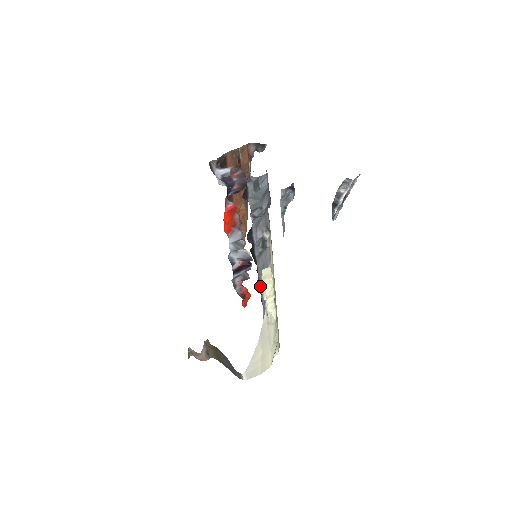
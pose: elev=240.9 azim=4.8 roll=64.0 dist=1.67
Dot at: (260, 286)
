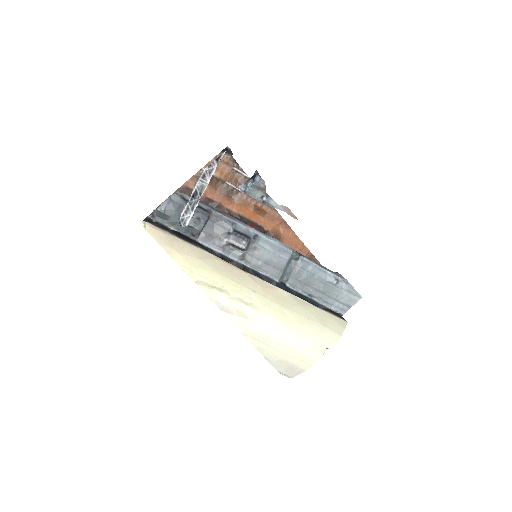
Dot at: (283, 280)
